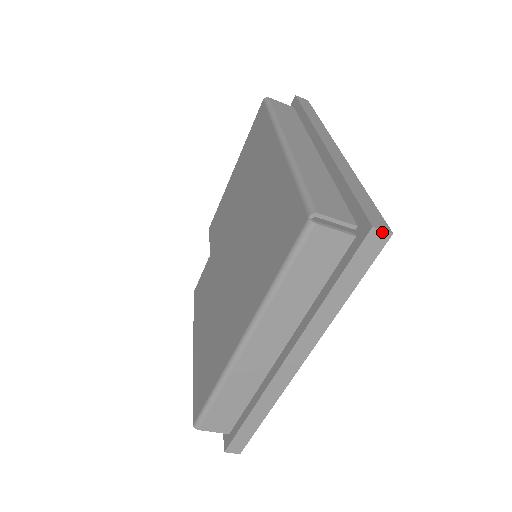
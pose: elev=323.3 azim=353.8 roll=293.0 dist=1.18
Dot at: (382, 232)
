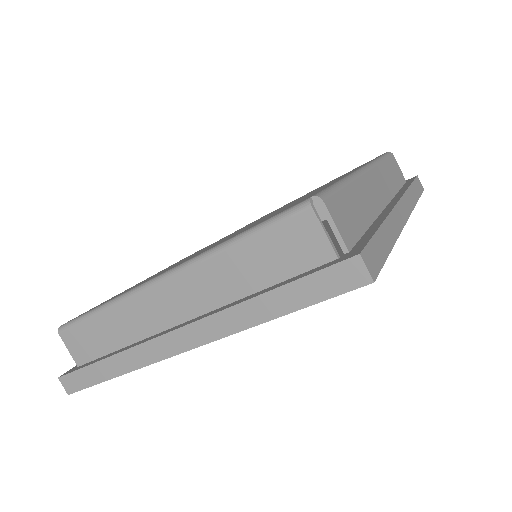
Dot at: (365, 270)
